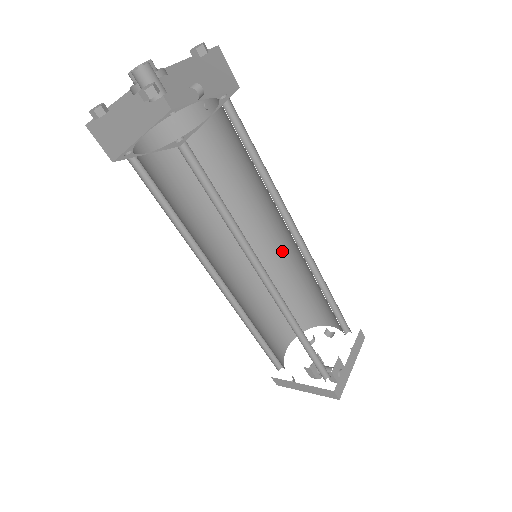
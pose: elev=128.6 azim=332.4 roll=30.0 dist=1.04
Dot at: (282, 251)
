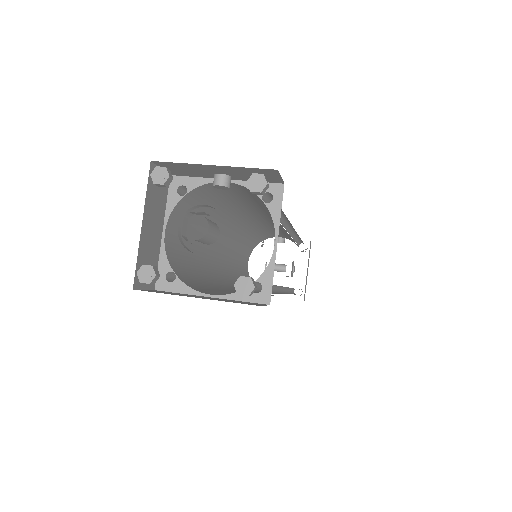
Dot at: (261, 222)
